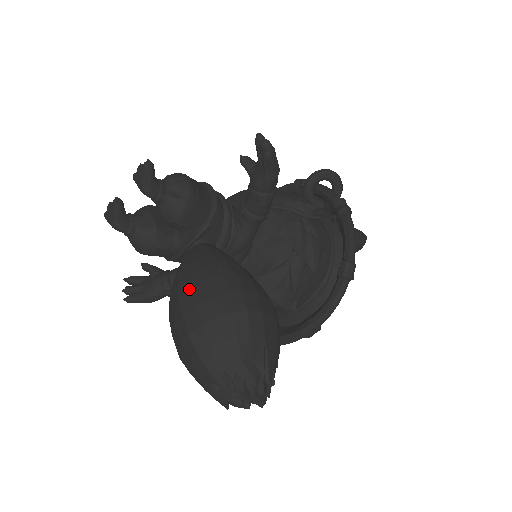
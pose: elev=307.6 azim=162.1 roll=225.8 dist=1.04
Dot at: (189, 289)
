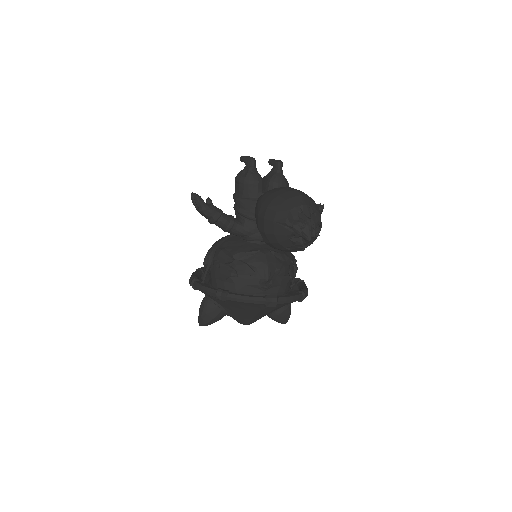
Dot at: occluded
